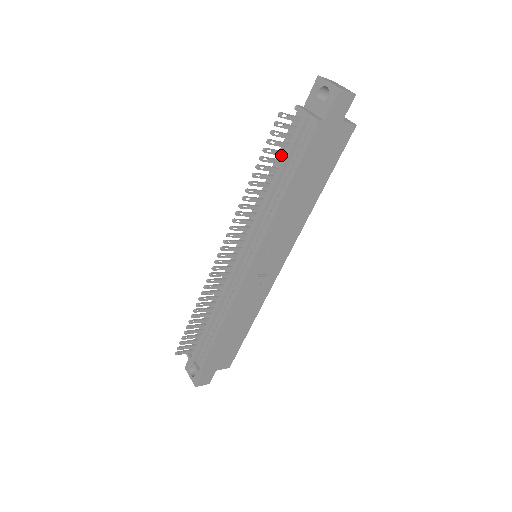
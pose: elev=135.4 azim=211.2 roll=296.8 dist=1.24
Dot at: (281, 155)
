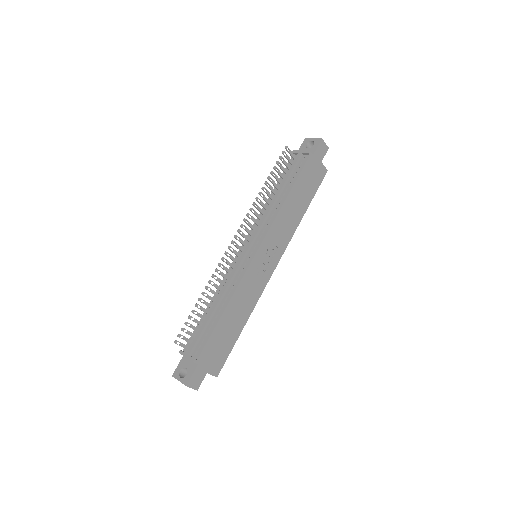
Dot at: (282, 177)
